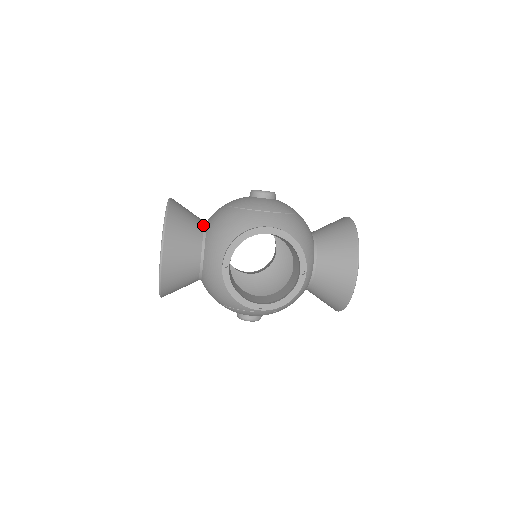
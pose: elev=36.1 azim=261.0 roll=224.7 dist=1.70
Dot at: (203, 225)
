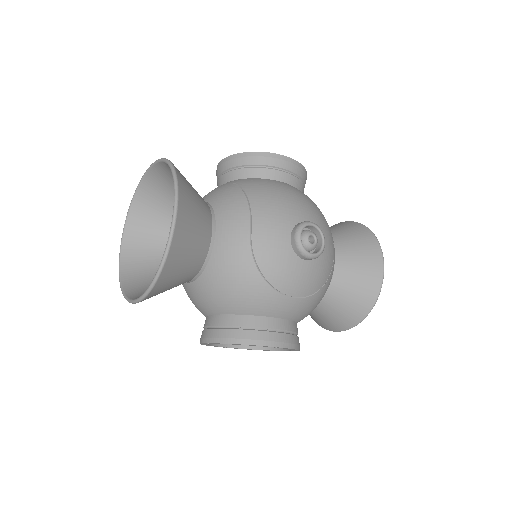
Dot at: (207, 251)
